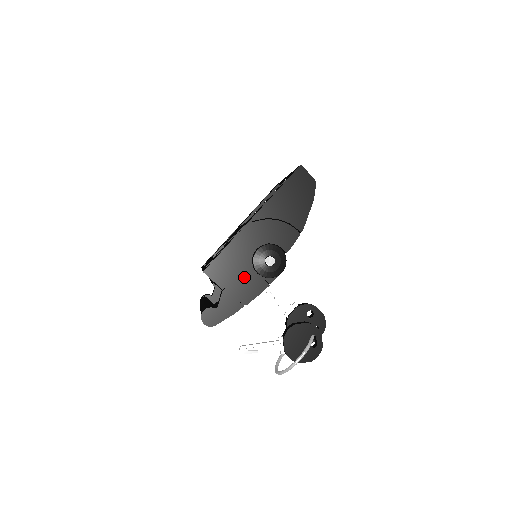
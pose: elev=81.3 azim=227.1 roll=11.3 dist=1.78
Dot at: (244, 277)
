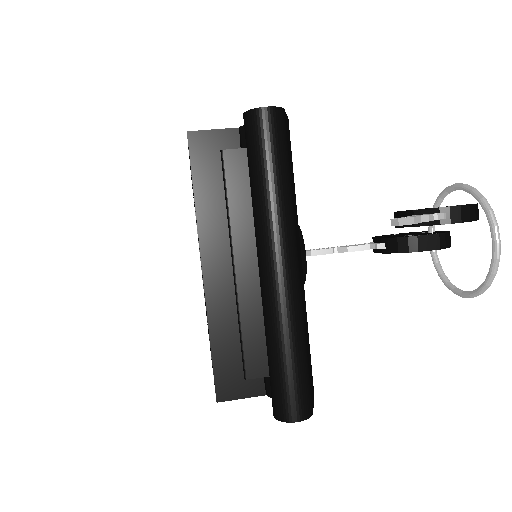
Dot at: occluded
